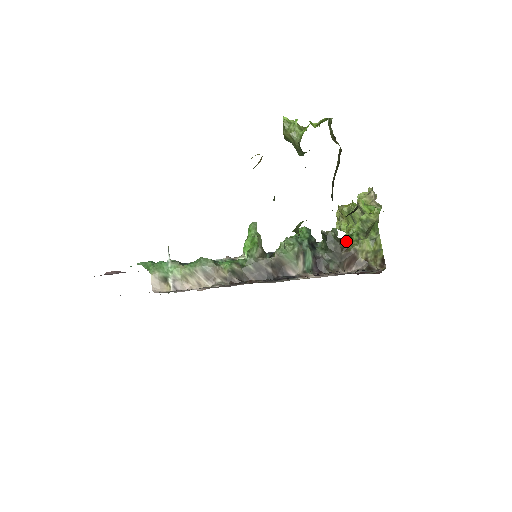
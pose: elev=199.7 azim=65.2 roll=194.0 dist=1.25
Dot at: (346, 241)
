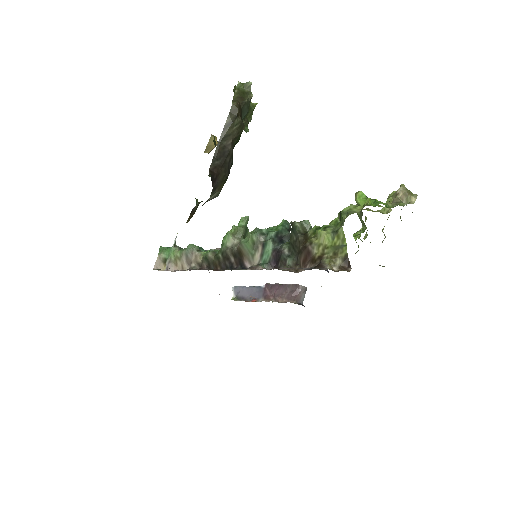
Dot at: (309, 234)
